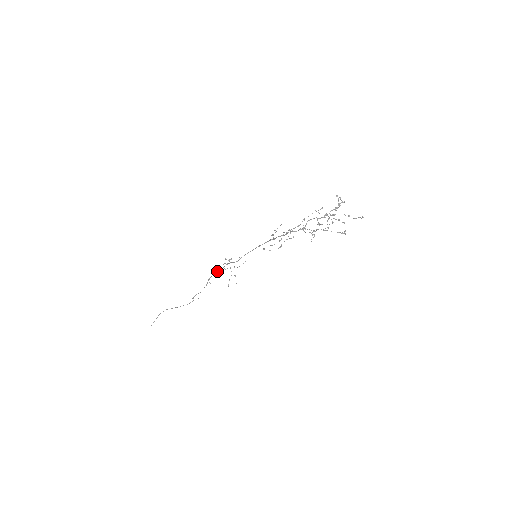
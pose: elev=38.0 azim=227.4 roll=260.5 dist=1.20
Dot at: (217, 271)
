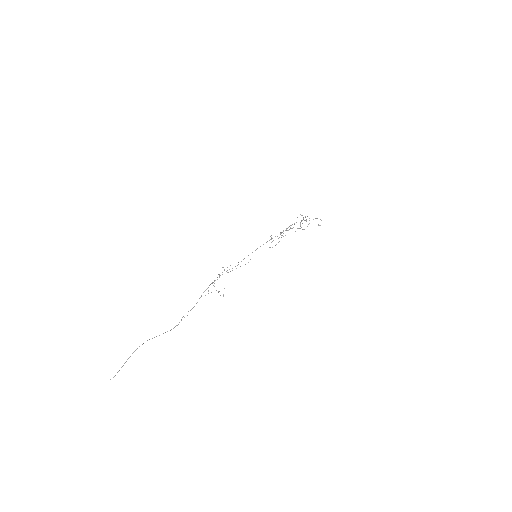
Dot at: (212, 282)
